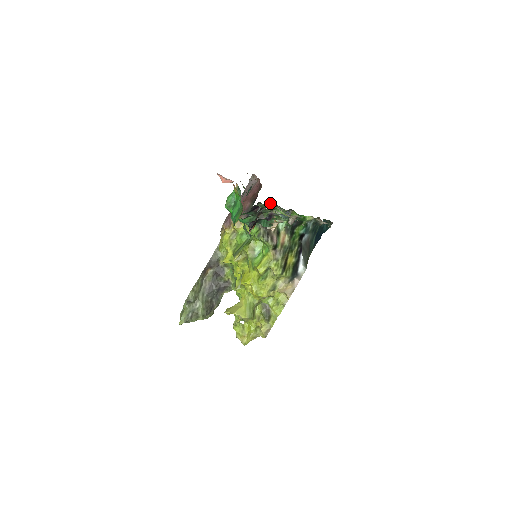
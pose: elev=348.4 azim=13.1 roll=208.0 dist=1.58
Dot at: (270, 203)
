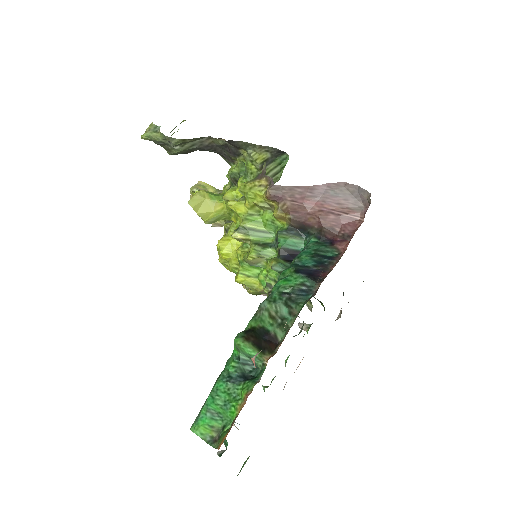
Dot at: occluded
